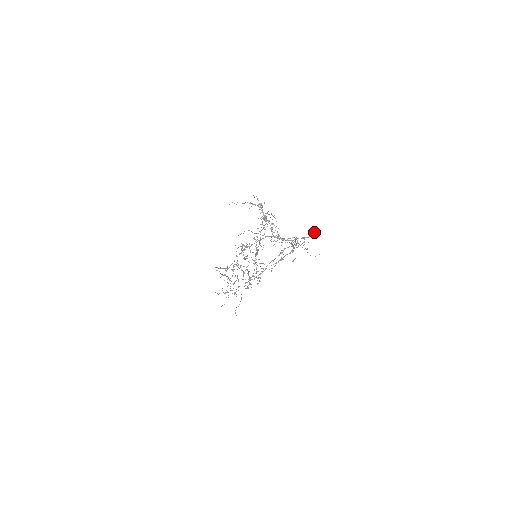
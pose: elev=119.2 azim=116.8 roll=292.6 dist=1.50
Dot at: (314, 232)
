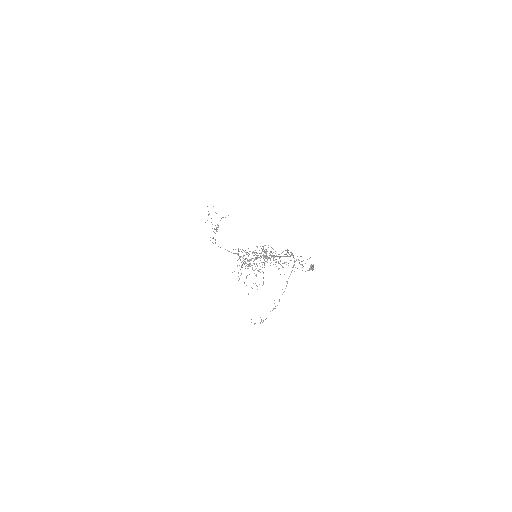
Dot at: (313, 268)
